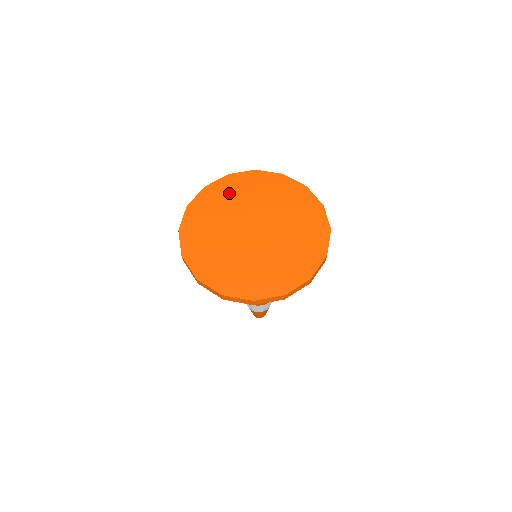
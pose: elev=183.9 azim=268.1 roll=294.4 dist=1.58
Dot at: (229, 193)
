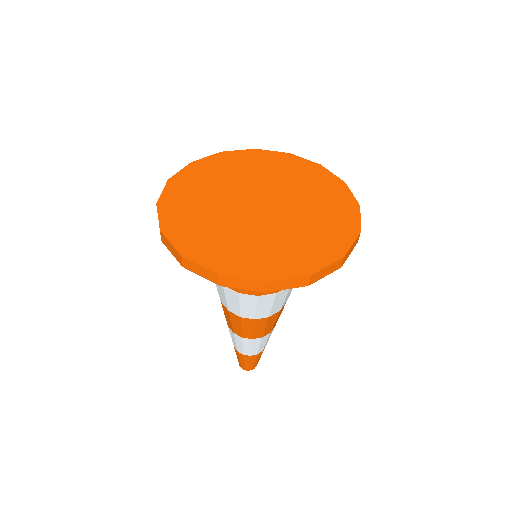
Dot at: (224, 168)
